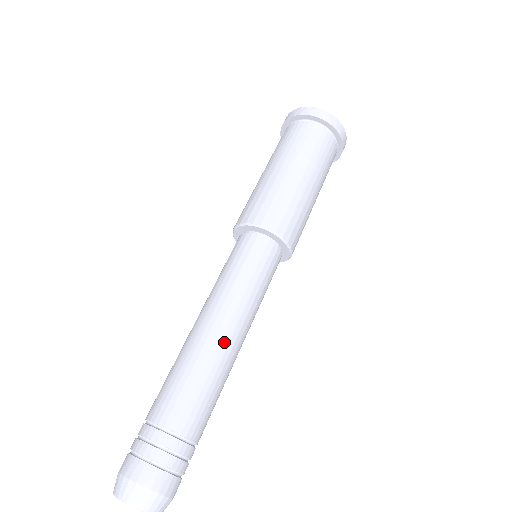
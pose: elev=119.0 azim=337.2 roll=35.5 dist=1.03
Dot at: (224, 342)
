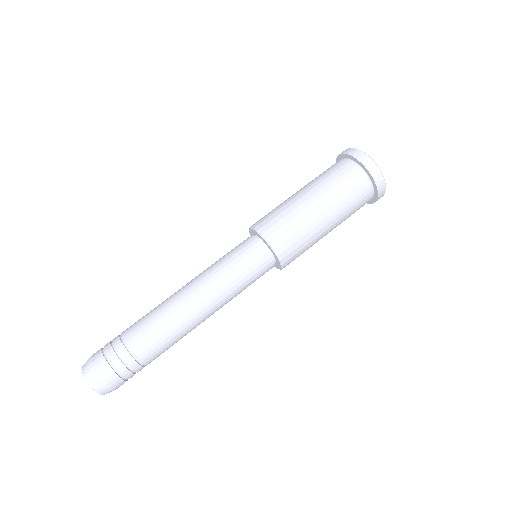
Dot at: (183, 295)
